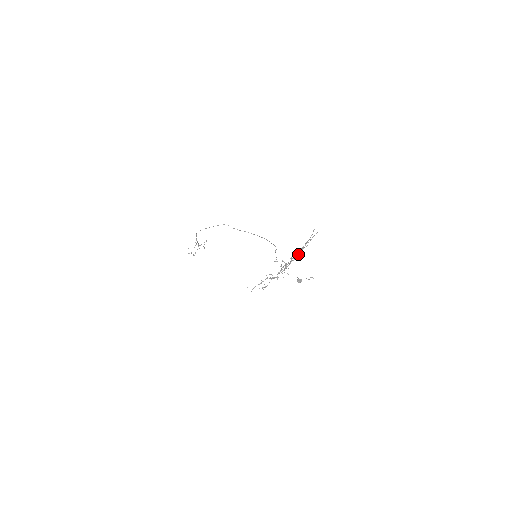
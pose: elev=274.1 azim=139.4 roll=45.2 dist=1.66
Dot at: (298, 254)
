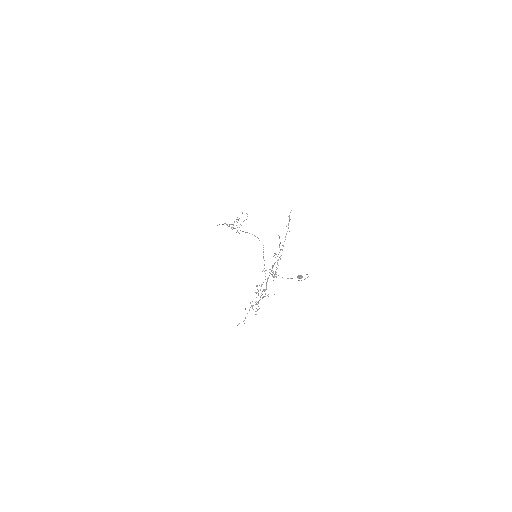
Dot at: (274, 263)
